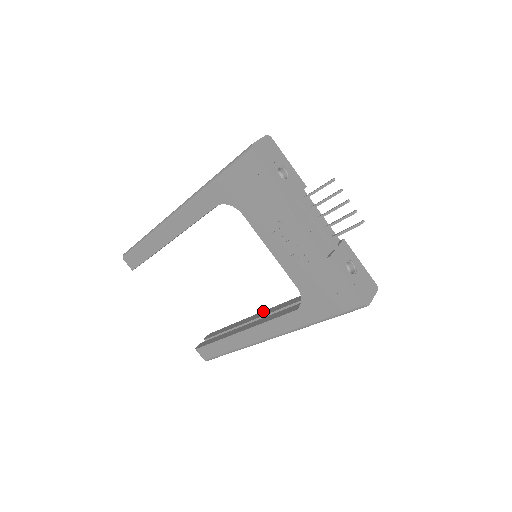
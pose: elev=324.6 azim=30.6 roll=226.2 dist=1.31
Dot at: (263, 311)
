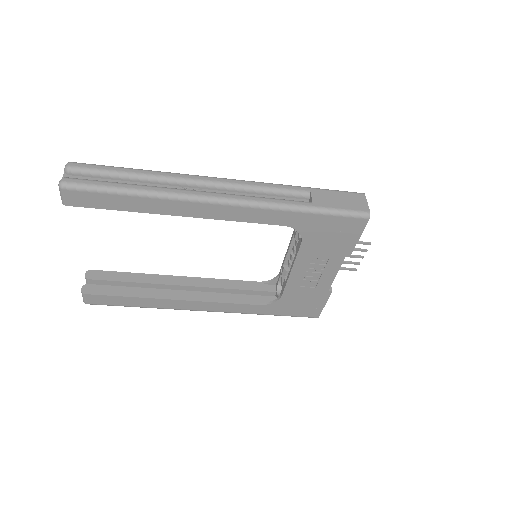
Dot at: (194, 277)
